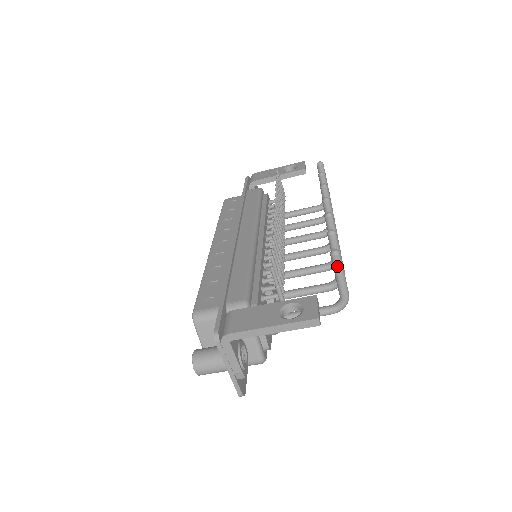
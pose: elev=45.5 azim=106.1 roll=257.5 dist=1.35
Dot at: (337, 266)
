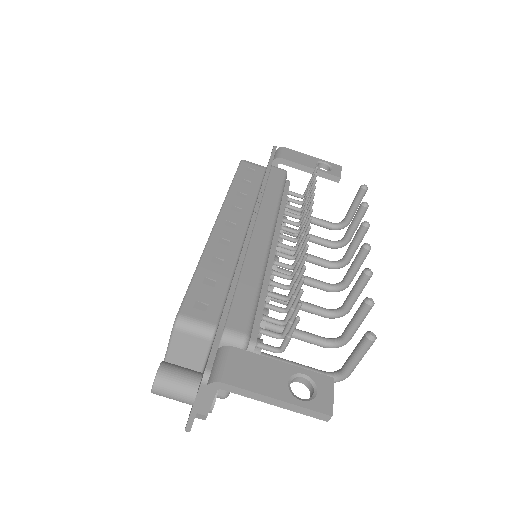
Dot at: (364, 349)
